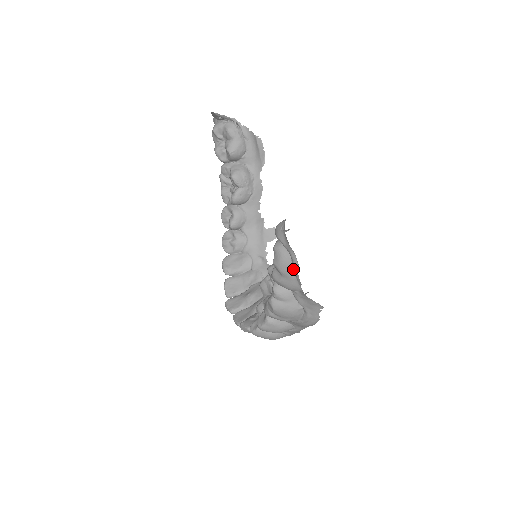
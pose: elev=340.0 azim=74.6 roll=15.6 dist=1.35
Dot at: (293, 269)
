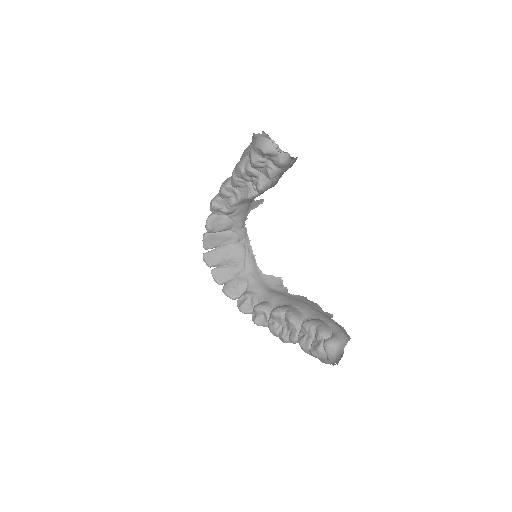
Dot at: (323, 360)
